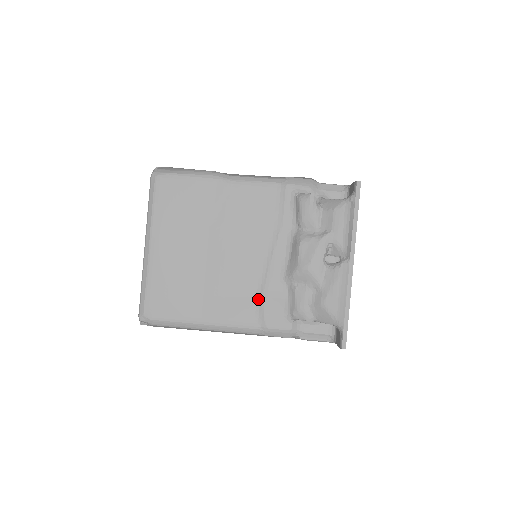
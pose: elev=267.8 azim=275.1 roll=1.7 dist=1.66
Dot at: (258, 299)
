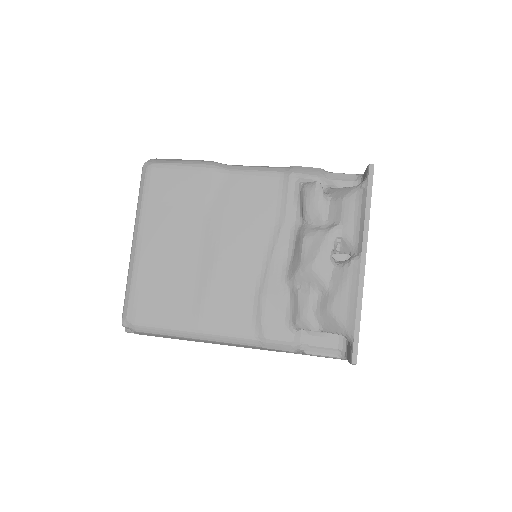
Dot at: (255, 304)
